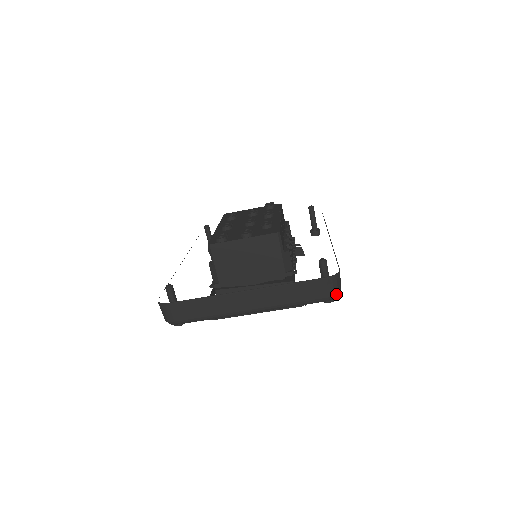
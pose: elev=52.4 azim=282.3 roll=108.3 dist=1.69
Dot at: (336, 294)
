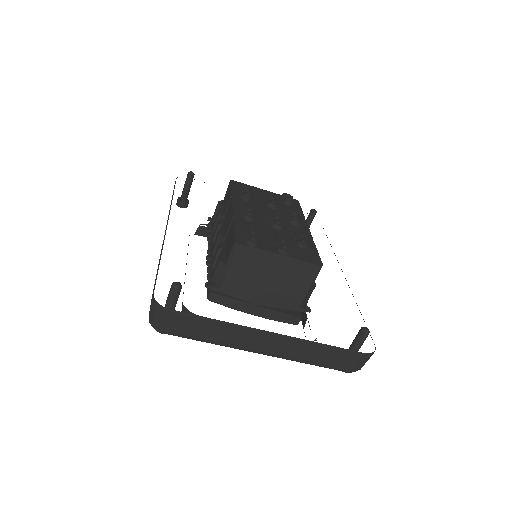
Dot at: (359, 369)
